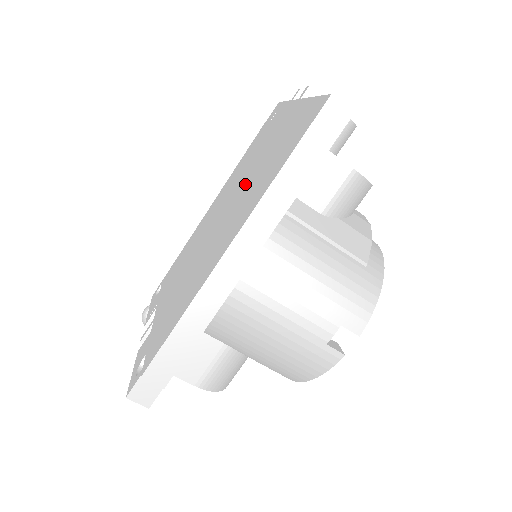
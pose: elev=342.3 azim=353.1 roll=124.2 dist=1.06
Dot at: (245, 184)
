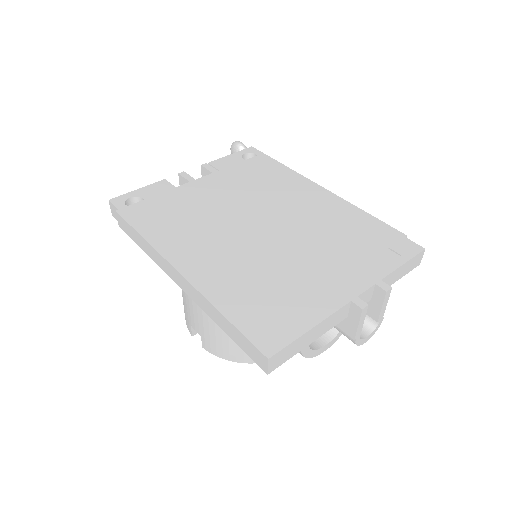
Dot at: (277, 253)
